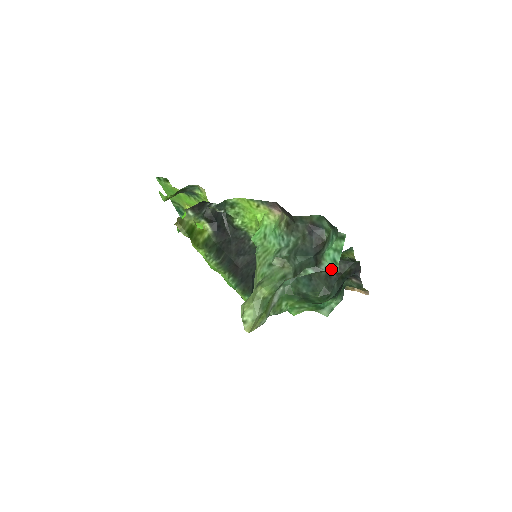
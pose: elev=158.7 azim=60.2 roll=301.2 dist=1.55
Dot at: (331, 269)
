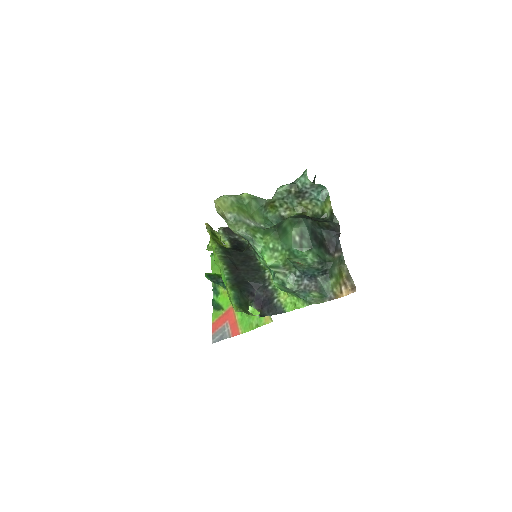
Dot at: (301, 177)
